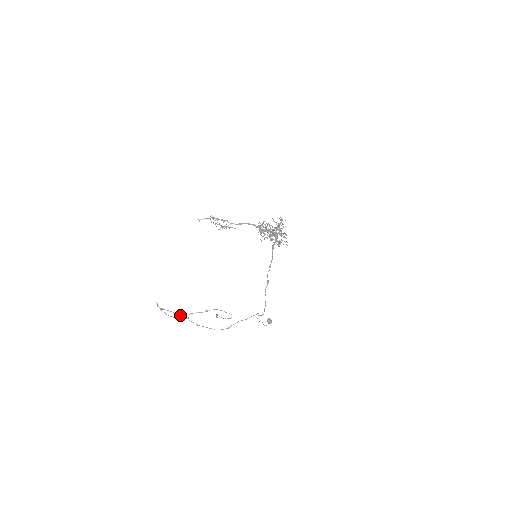
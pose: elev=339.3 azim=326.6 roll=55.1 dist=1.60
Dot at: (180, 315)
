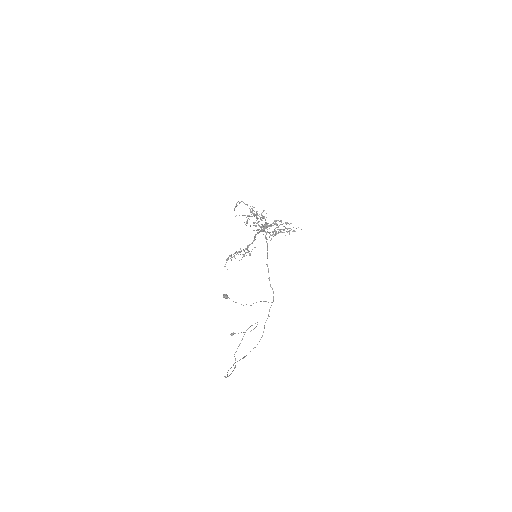
Dot at: (233, 365)
